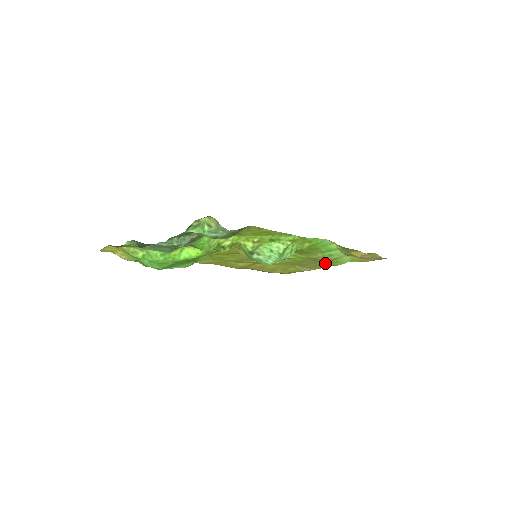
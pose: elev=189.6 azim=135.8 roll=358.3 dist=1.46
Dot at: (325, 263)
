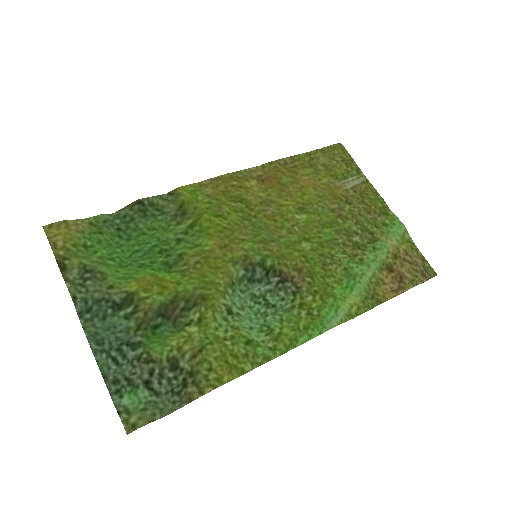
Dot at: (370, 217)
